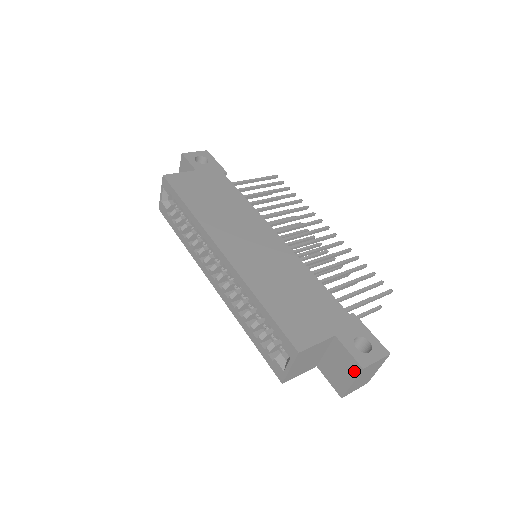
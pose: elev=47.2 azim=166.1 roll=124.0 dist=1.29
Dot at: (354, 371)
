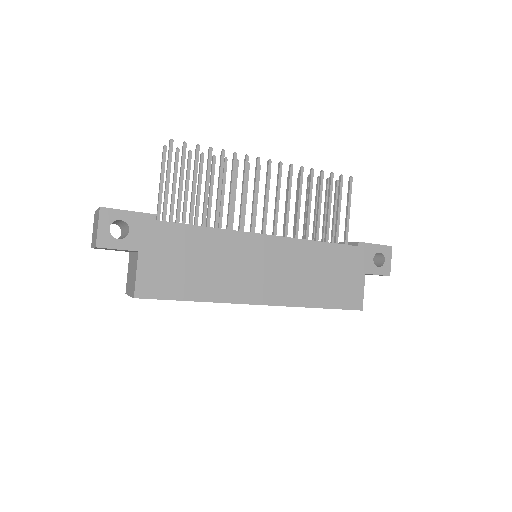
Dot at: occluded
